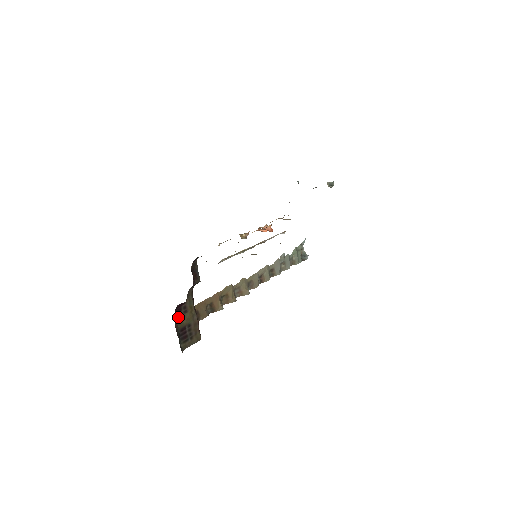
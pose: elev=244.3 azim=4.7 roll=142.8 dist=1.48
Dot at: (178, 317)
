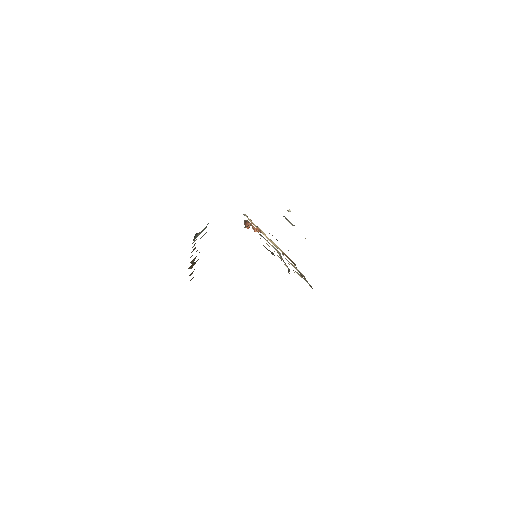
Dot at: occluded
